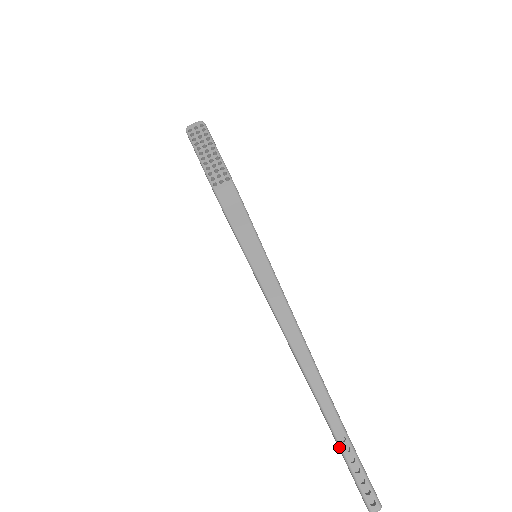
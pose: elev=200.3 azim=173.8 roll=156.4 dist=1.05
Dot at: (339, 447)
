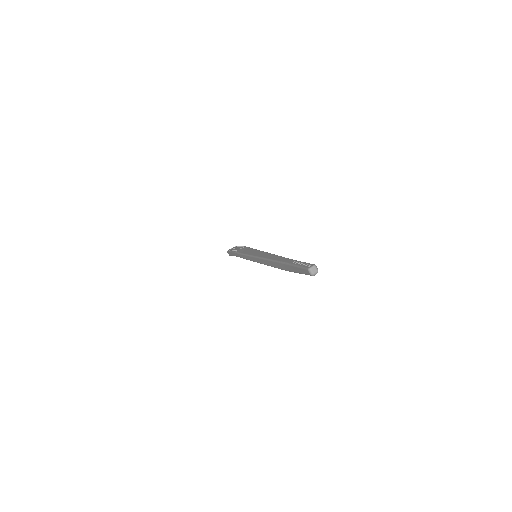
Dot at: (292, 265)
